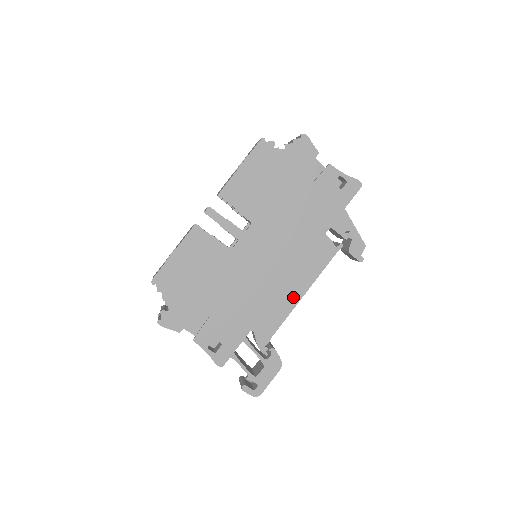
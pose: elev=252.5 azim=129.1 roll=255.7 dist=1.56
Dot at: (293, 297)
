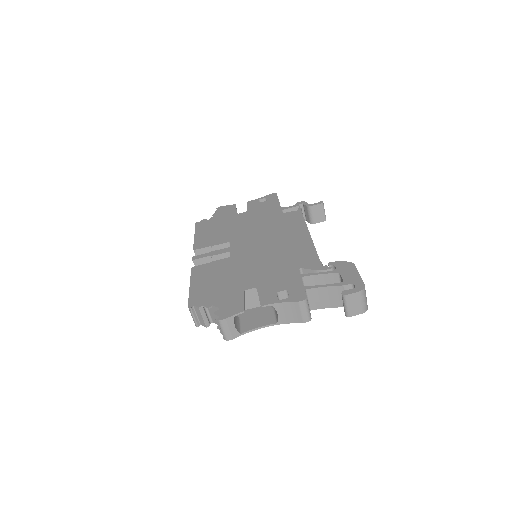
Dot at: (304, 239)
